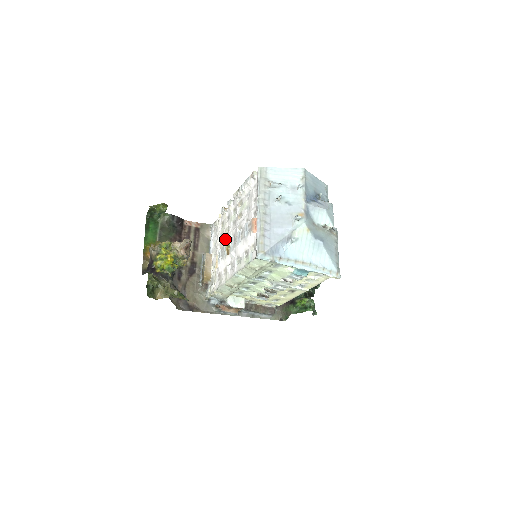
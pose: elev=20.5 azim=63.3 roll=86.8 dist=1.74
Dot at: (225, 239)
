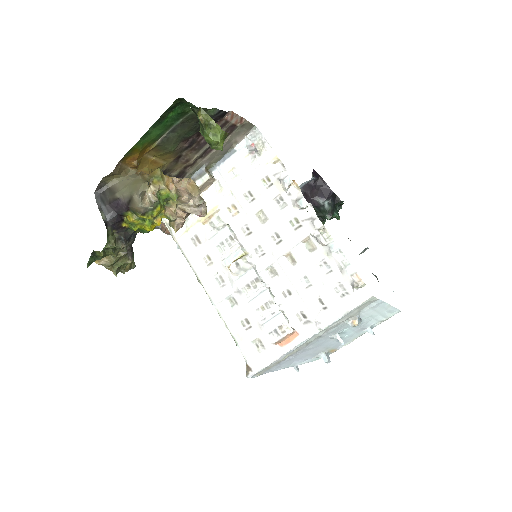
Dot at: (247, 222)
